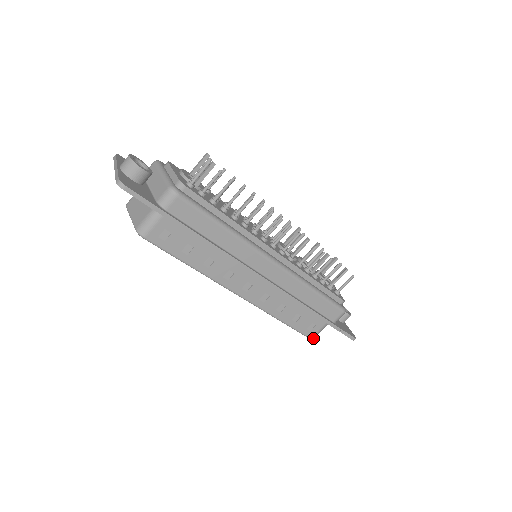
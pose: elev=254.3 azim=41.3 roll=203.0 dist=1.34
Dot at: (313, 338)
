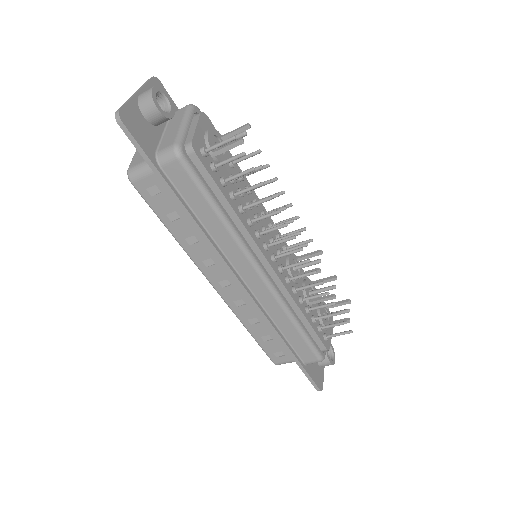
Dot at: (277, 364)
